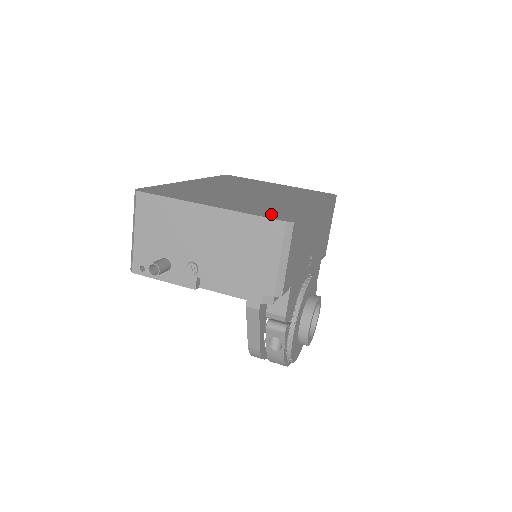
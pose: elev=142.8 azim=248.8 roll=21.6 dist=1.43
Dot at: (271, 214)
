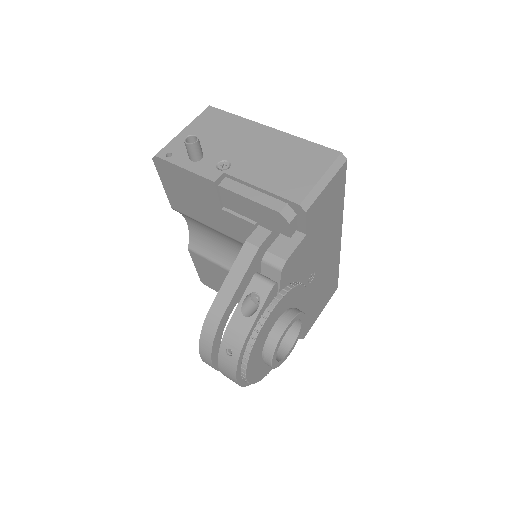
Dot at: occluded
